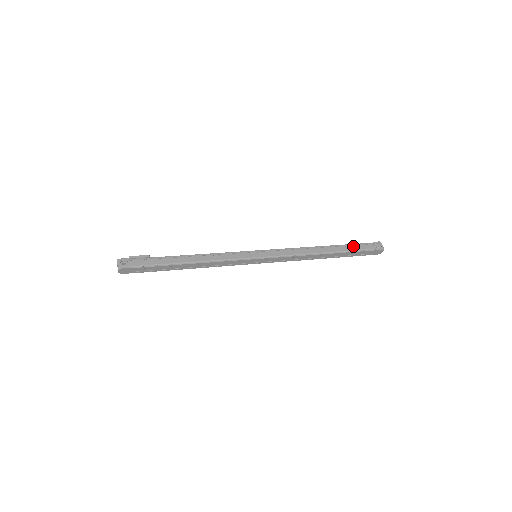
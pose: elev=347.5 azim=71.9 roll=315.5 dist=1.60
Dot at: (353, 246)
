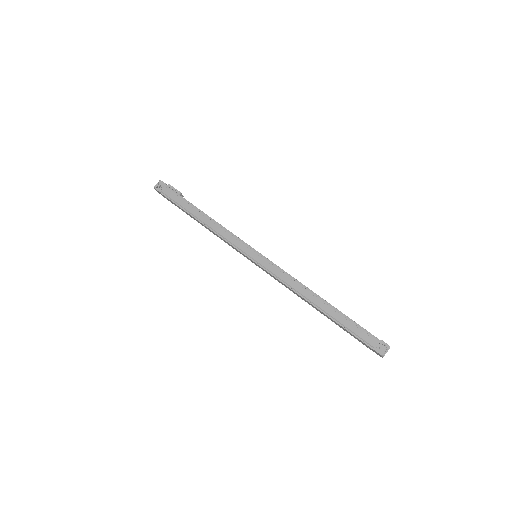
Dot at: (352, 324)
